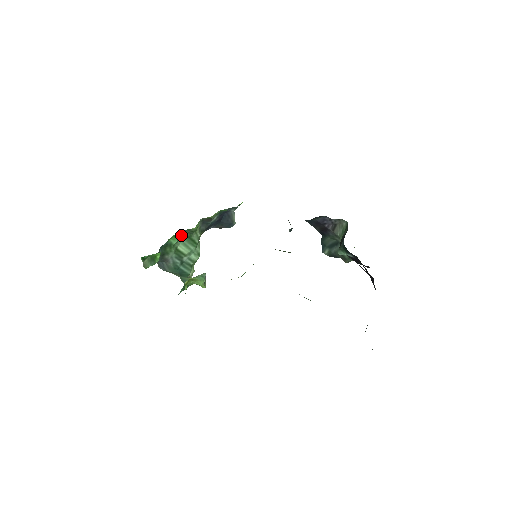
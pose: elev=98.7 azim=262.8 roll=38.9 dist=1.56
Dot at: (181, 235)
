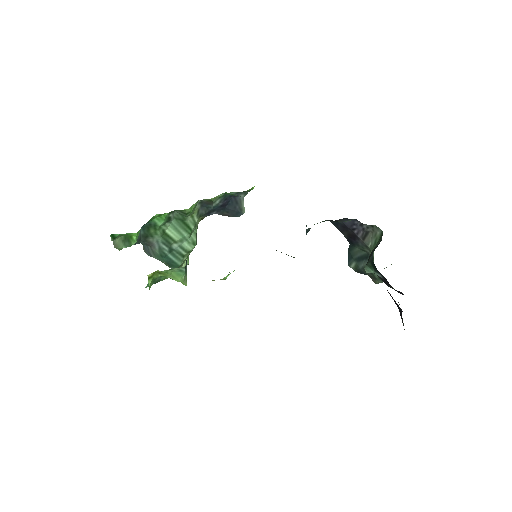
Dot at: (170, 216)
